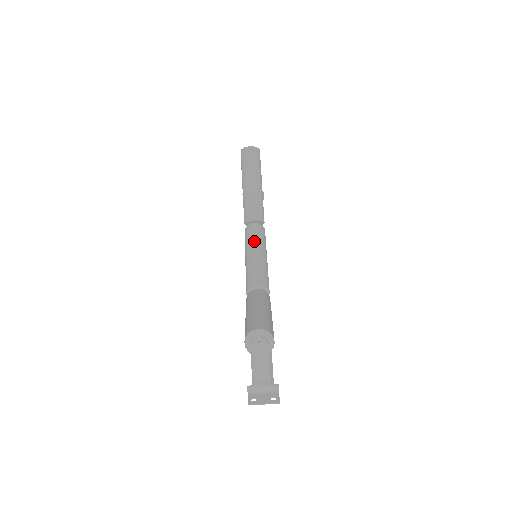
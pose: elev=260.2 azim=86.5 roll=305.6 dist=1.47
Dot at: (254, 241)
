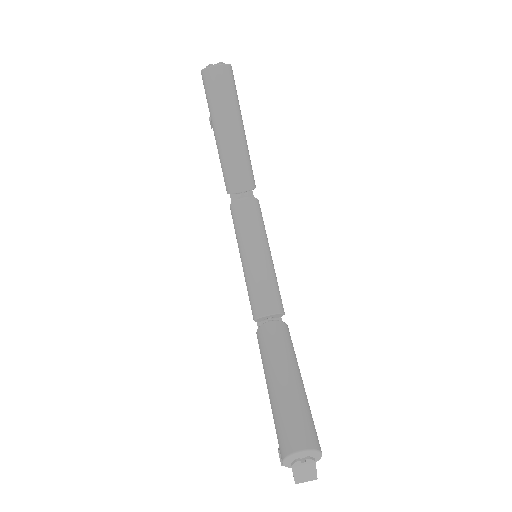
Dot at: (249, 233)
